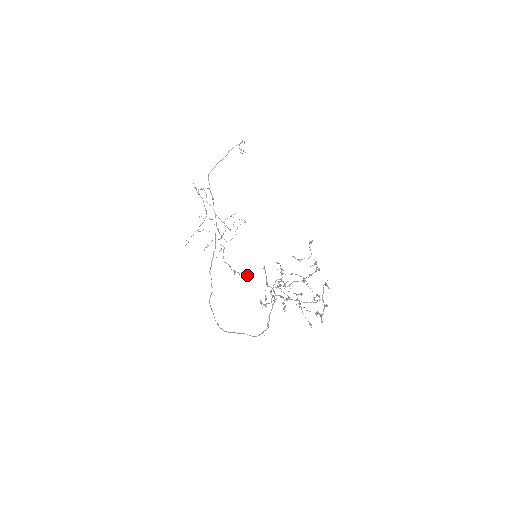
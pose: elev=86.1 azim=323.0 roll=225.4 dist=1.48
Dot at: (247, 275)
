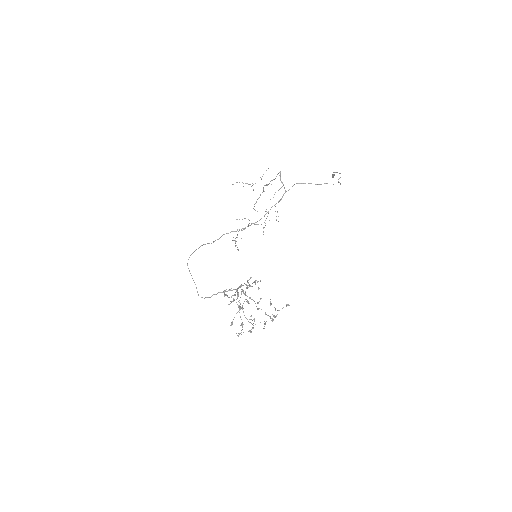
Dot at: (238, 250)
